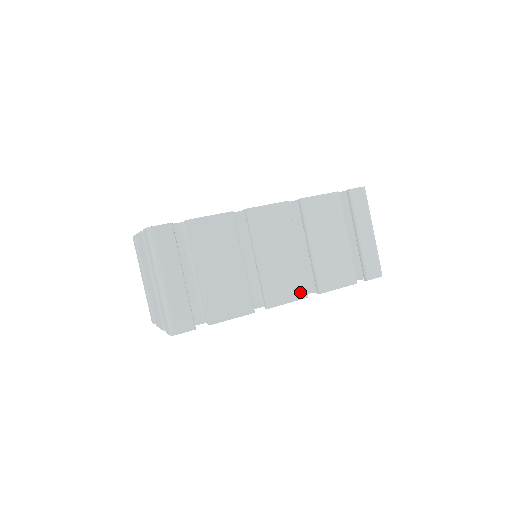
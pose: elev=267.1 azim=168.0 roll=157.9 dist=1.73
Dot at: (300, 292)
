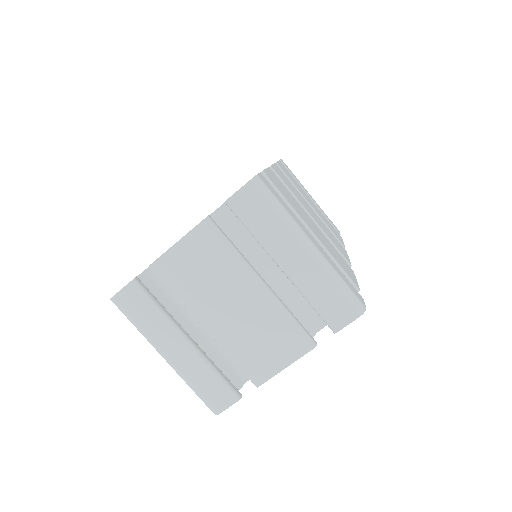
Dot at: (342, 247)
